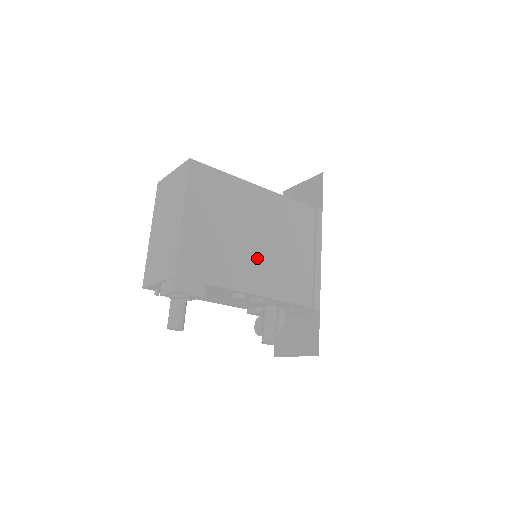
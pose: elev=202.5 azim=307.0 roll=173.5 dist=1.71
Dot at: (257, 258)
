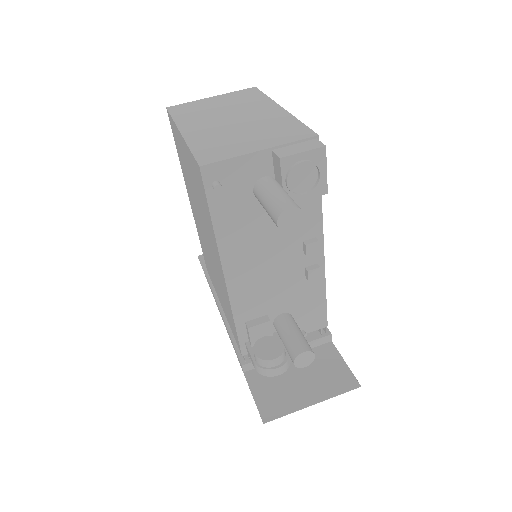
Dot at: occluded
